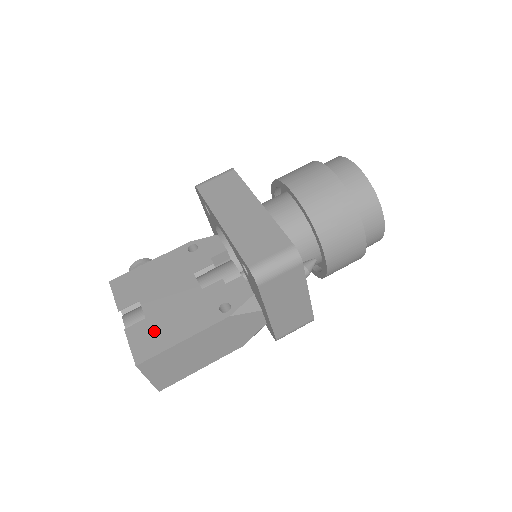
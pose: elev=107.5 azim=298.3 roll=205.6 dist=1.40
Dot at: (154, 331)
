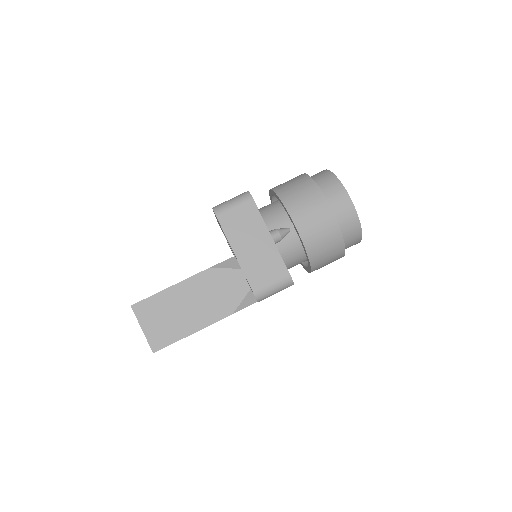
Dot at: occluded
